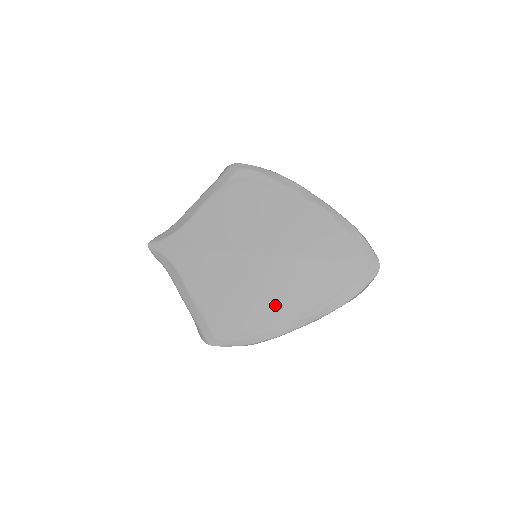
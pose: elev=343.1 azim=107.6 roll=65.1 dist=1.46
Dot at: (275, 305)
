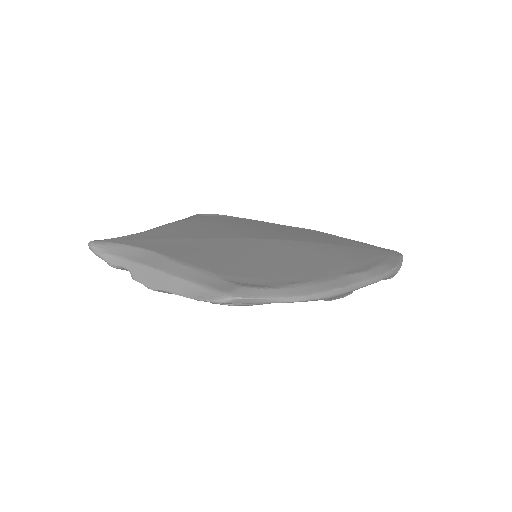
Dot at: (314, 264)
